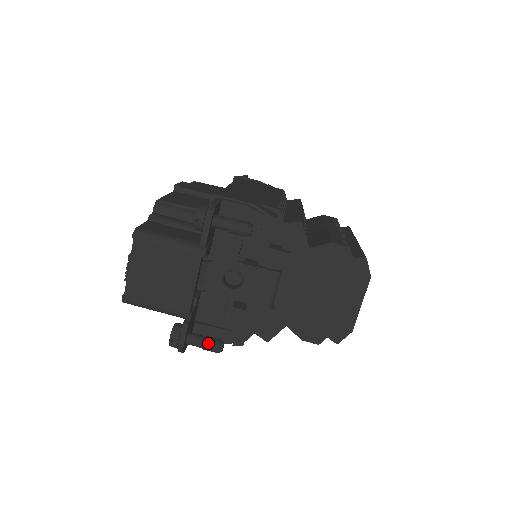
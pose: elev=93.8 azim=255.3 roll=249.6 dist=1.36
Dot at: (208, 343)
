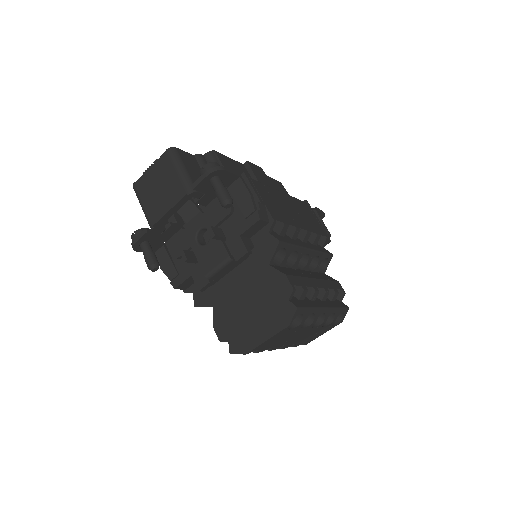
Dot at: (149, 257)
